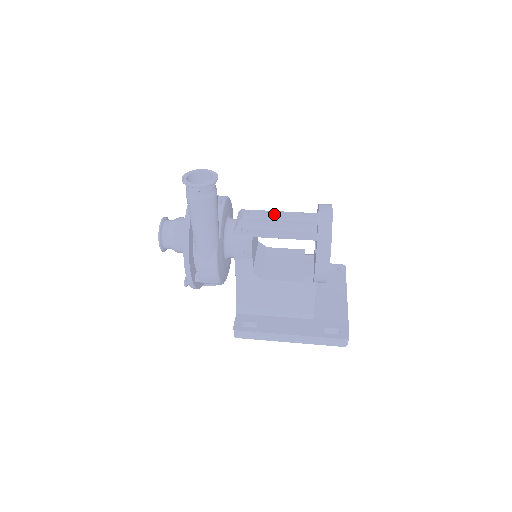
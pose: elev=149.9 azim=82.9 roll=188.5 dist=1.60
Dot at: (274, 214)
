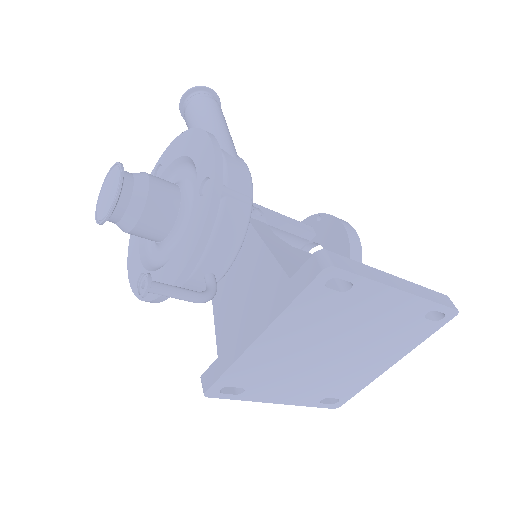
Dot at: occluded
